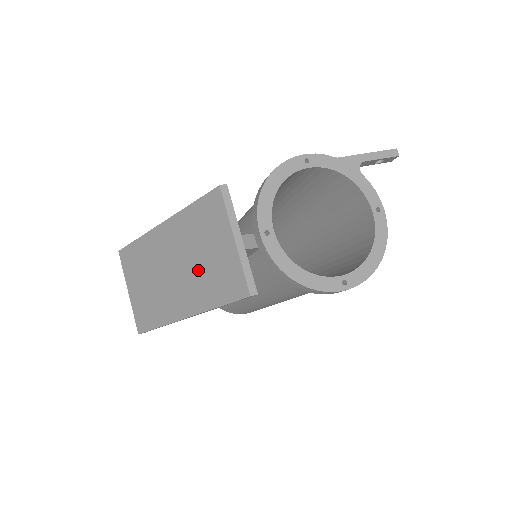
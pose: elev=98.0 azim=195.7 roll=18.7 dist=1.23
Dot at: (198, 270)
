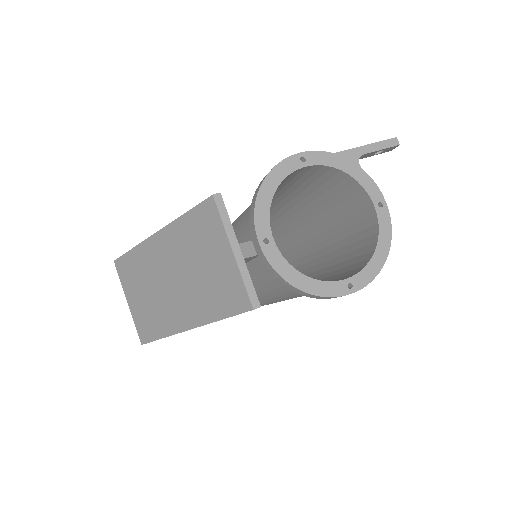
Dot at: (197, 282)
